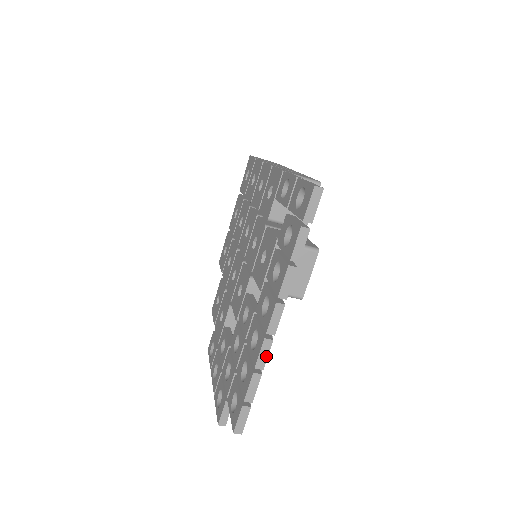
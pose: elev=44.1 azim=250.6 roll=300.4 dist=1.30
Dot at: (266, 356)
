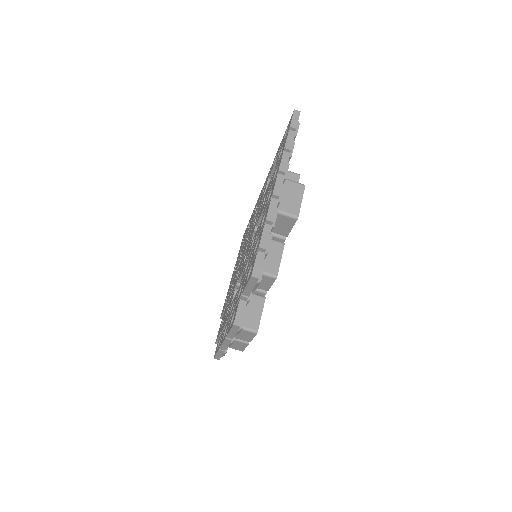
Dot at: (274, 211)
